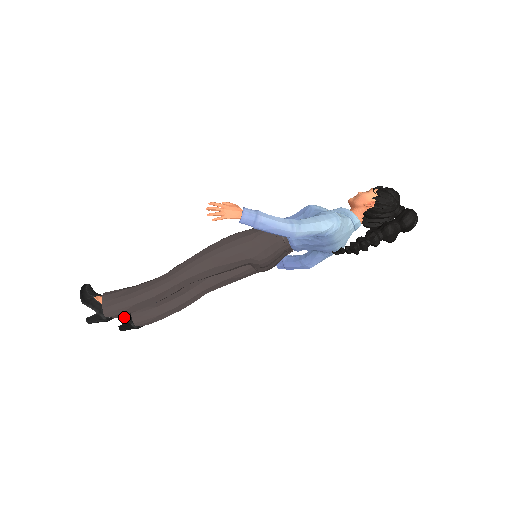
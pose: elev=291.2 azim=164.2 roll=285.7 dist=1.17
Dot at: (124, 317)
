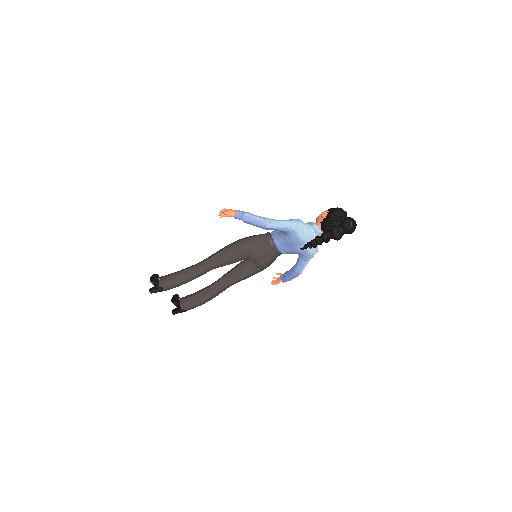
Dot at: (176, 304)
